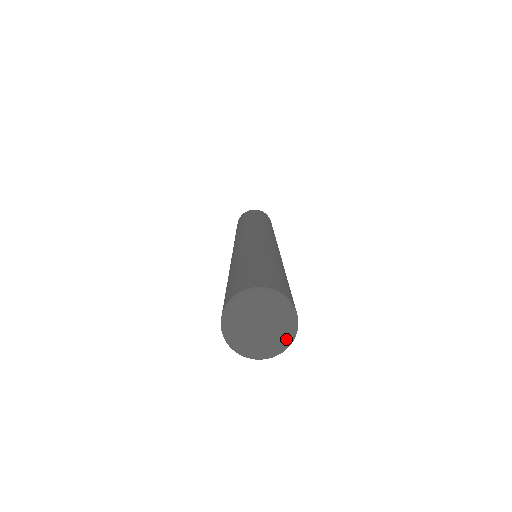
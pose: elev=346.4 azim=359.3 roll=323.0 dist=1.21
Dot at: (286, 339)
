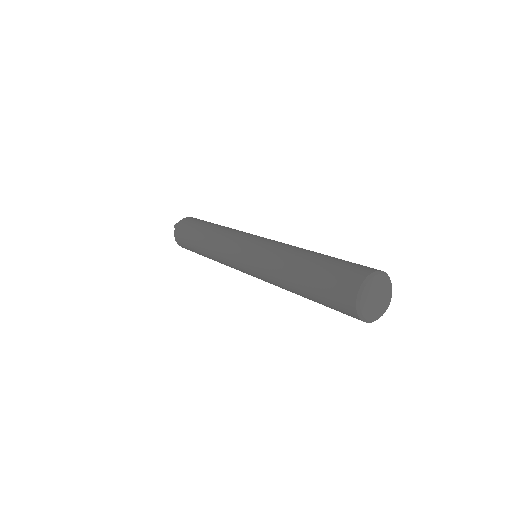
Dot at: (381, 314)
